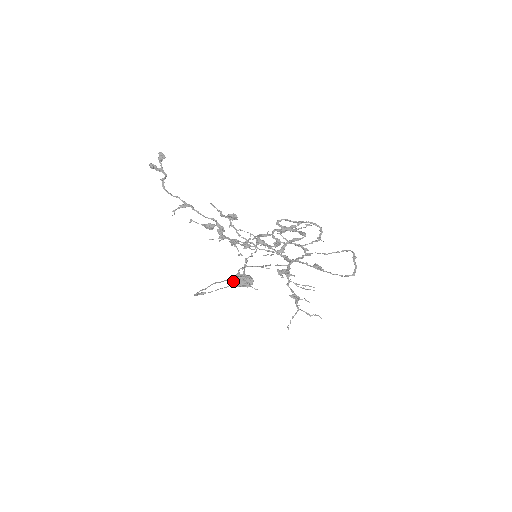
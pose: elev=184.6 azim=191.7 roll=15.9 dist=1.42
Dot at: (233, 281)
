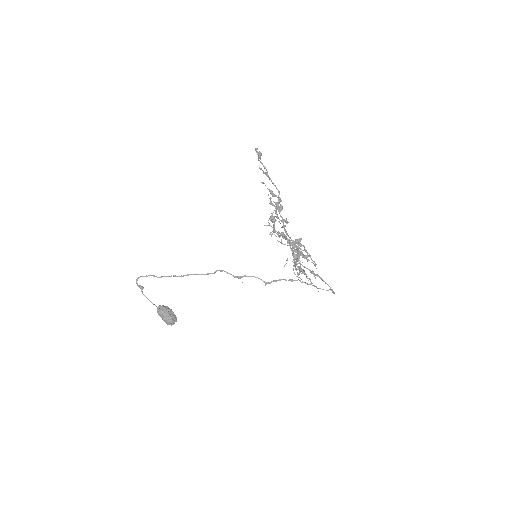
Dot at: (163, 306)
